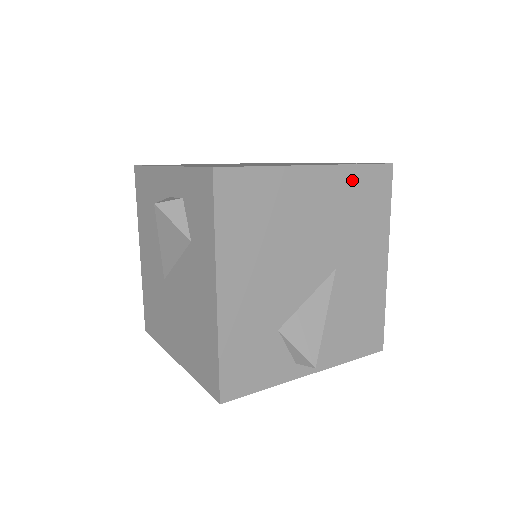
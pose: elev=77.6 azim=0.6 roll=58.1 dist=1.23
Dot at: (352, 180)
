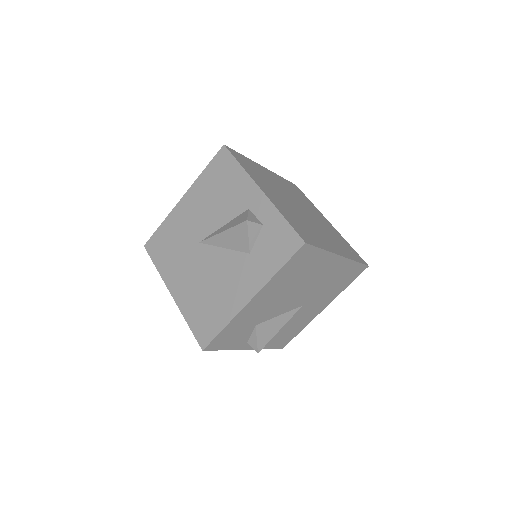
Dot at: (347, 268)
